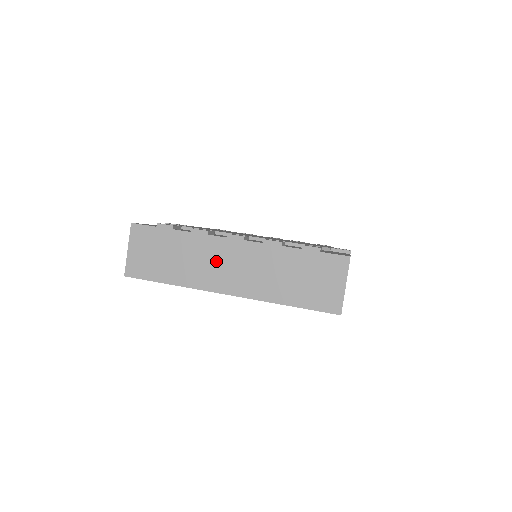
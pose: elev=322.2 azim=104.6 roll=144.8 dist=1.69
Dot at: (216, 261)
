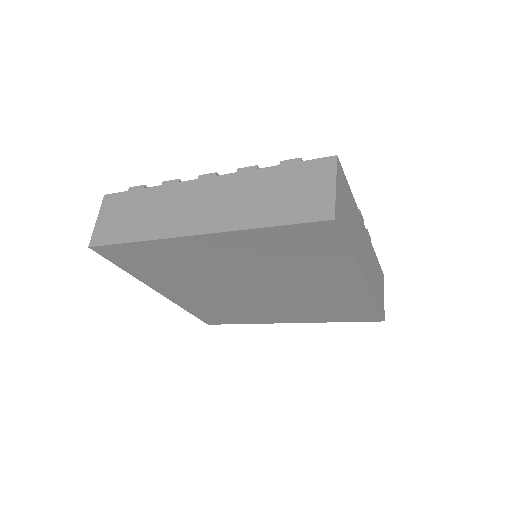
Dot at: (186, 204)
